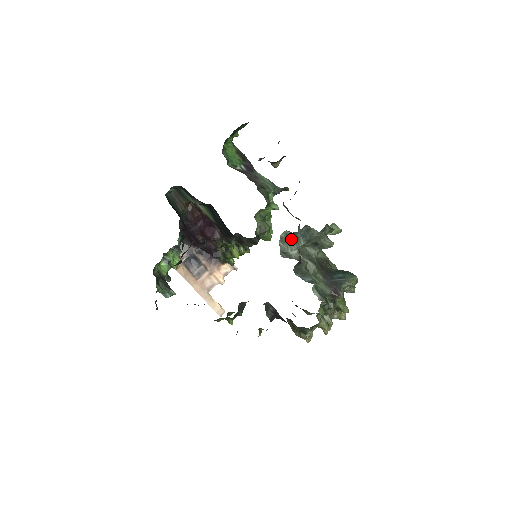
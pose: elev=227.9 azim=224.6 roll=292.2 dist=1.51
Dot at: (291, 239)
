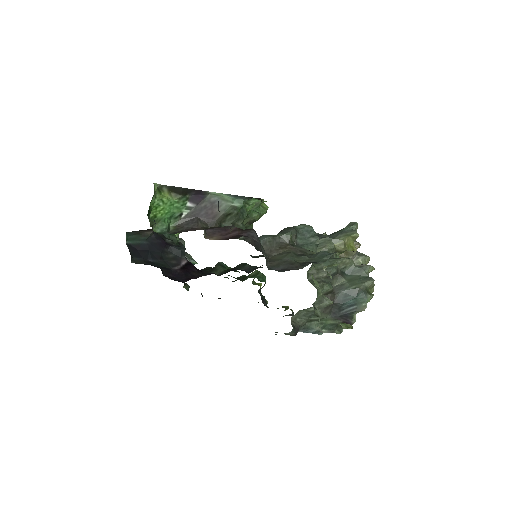
Dot at: occluded
